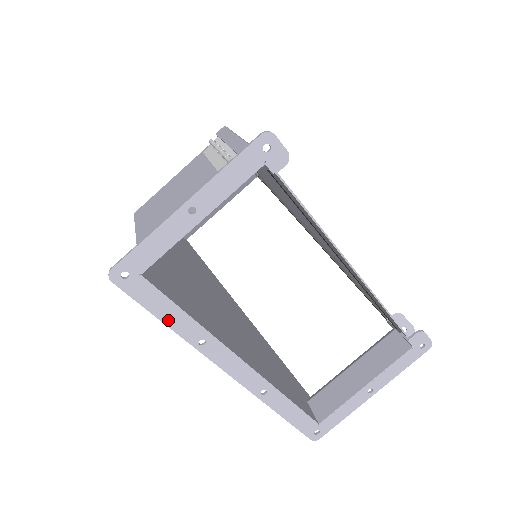
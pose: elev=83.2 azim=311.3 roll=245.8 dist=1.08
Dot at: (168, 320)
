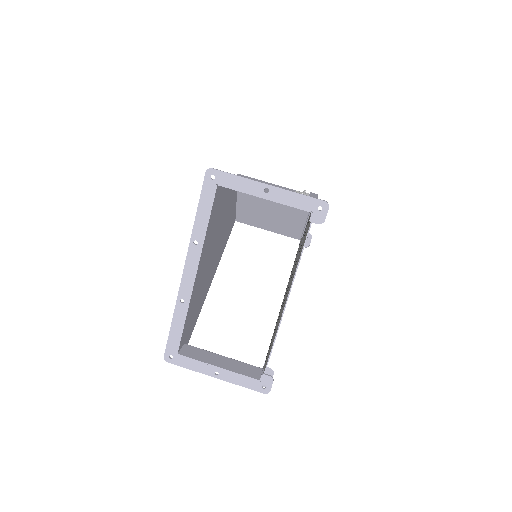
Dot at: (199, 215)
